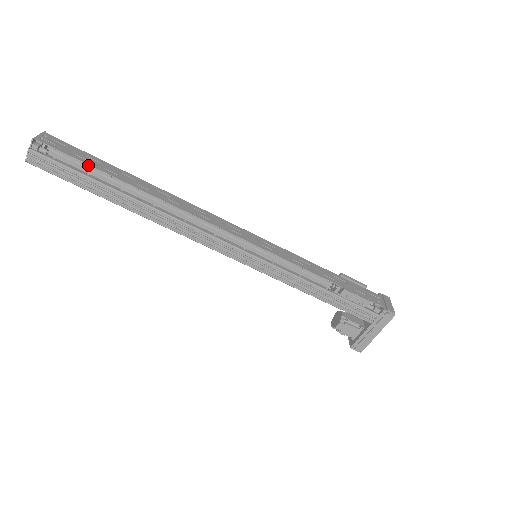
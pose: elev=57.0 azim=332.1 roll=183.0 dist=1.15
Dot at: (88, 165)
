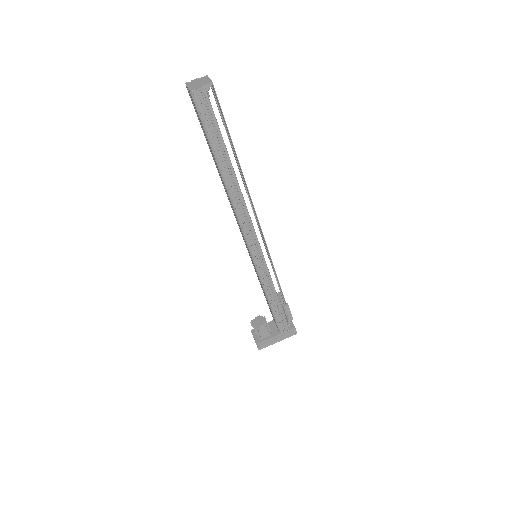
Dot at: occluded
